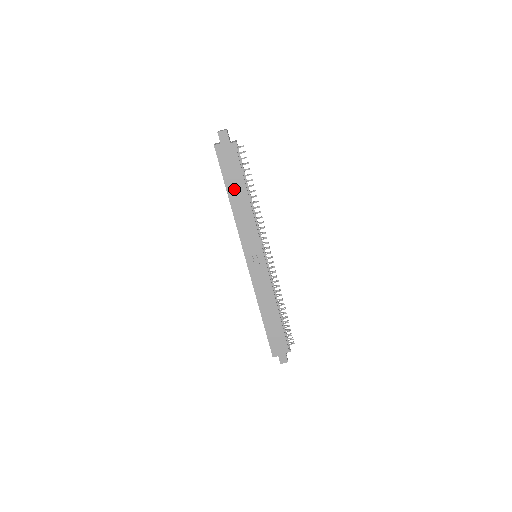
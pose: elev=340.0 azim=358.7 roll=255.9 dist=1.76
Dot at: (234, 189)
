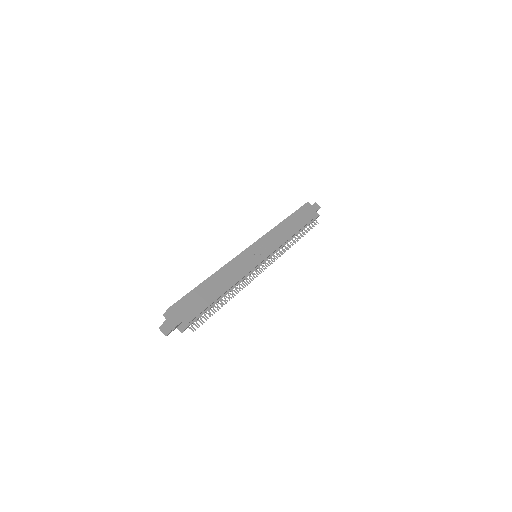
Dot at: (294, 221)
